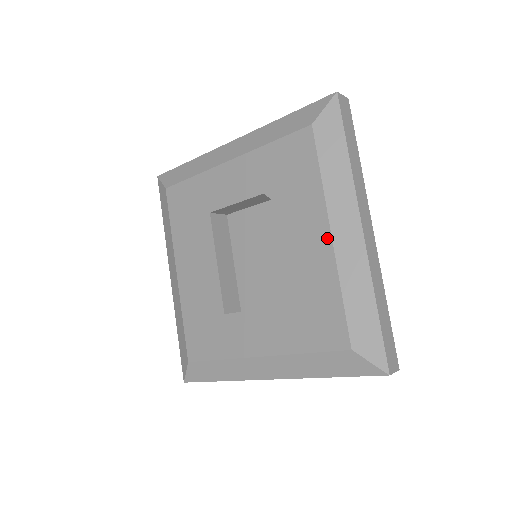
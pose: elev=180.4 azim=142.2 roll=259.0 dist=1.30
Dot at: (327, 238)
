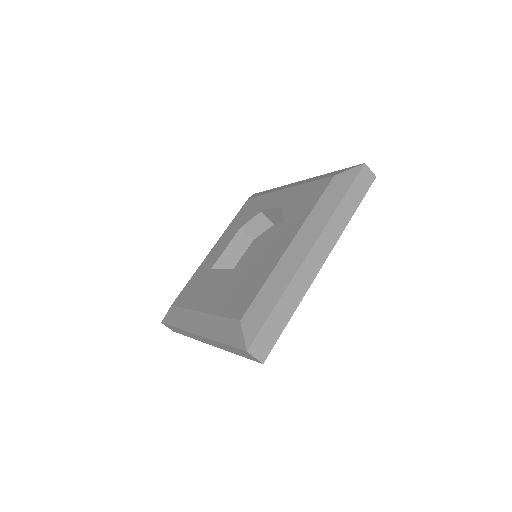
Dot at: (285, 191)
